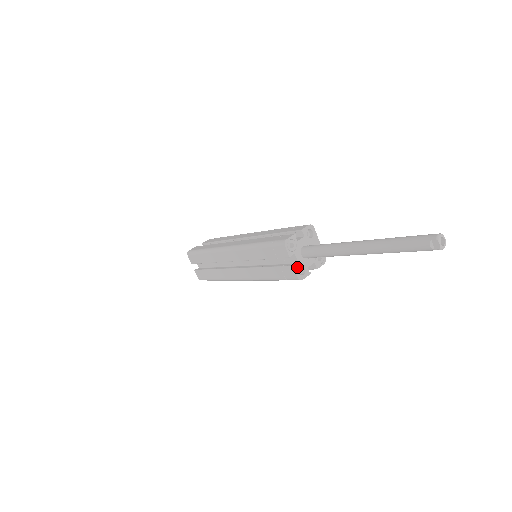
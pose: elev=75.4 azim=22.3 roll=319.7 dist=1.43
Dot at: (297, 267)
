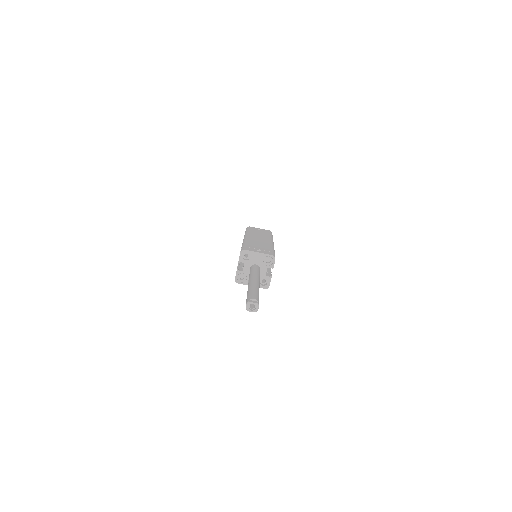
Dot at: occluded
